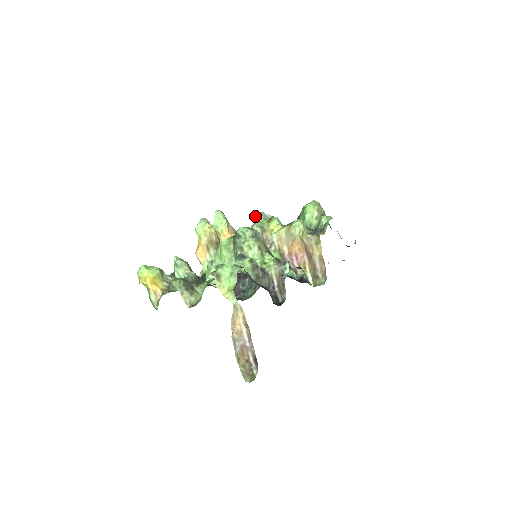
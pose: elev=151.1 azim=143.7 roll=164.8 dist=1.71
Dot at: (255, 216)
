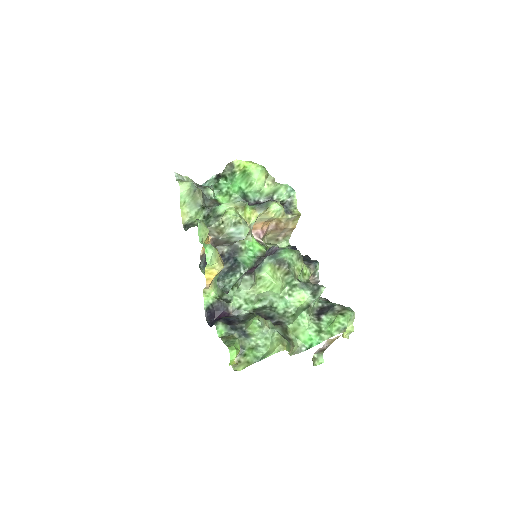
Dot at: (180, 188)
